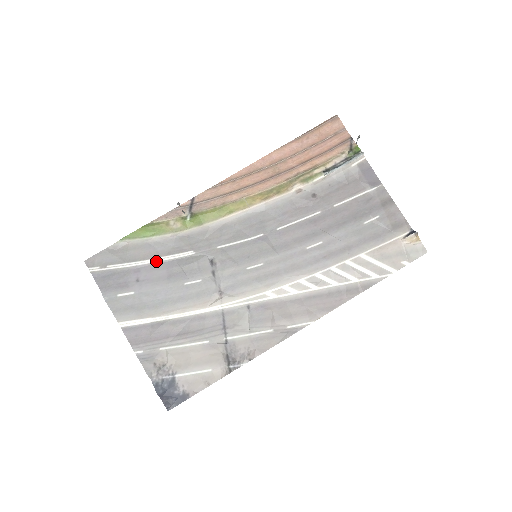
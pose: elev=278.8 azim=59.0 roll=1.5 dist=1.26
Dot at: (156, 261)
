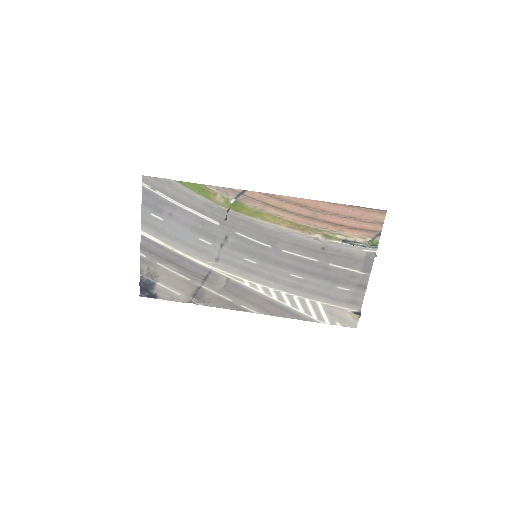
Dot at: (191, 211)
